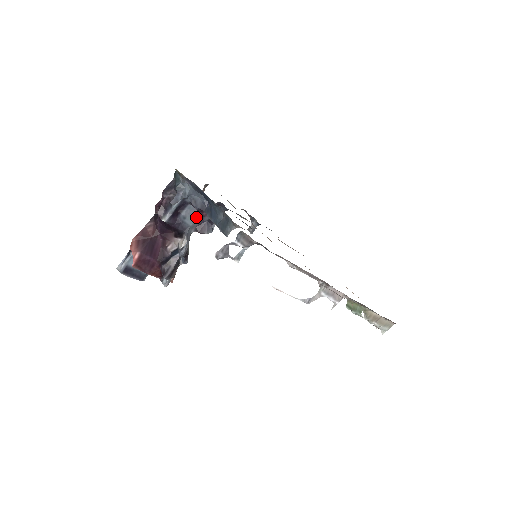
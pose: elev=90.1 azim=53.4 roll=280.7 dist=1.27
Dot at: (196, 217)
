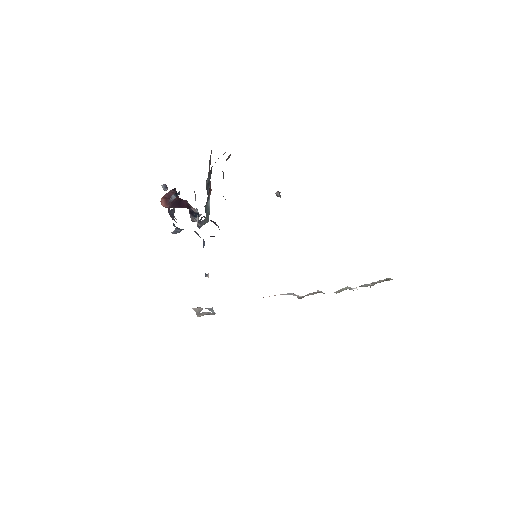
Dot at: occluded
